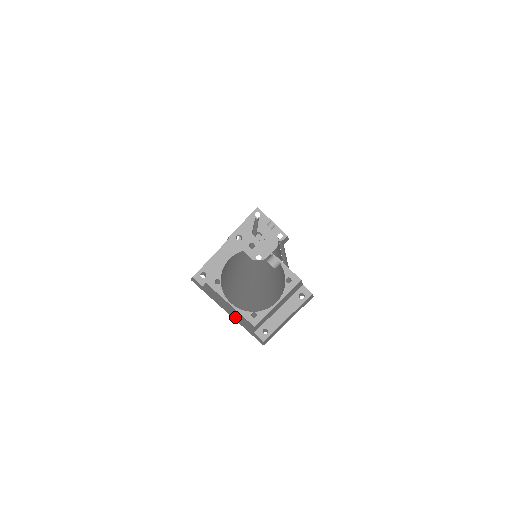
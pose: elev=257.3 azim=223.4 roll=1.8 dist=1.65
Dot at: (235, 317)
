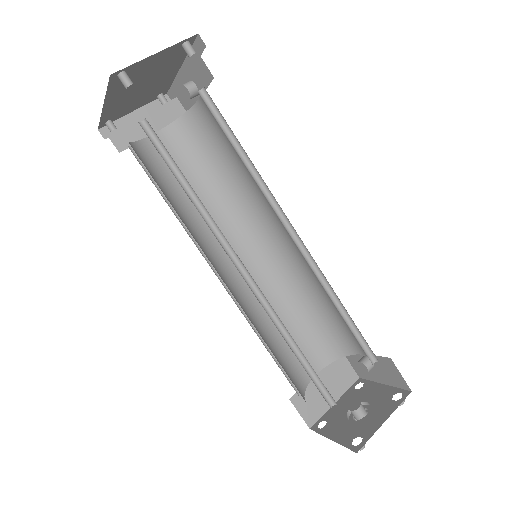
Dot at: occluded
